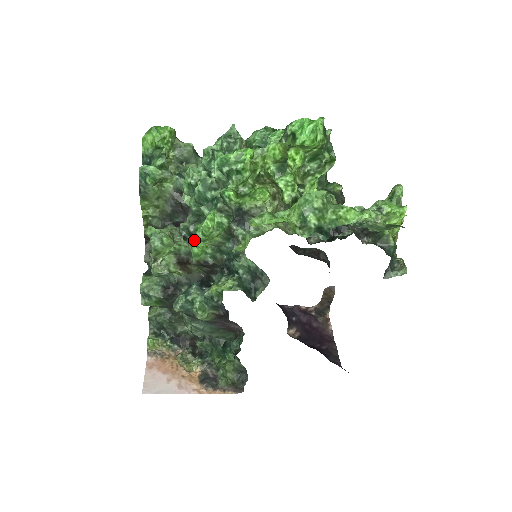
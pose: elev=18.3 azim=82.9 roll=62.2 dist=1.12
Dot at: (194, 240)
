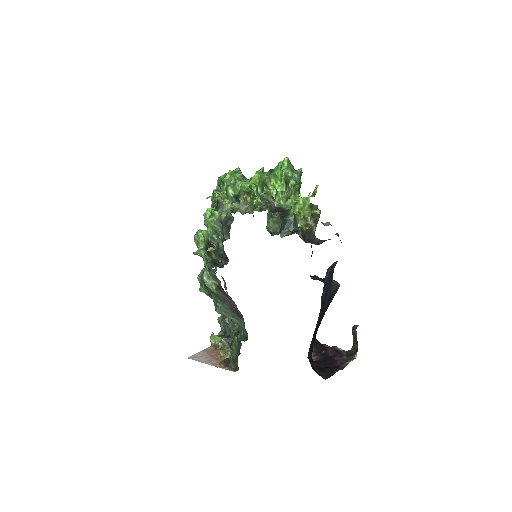
Dot at: occluded
